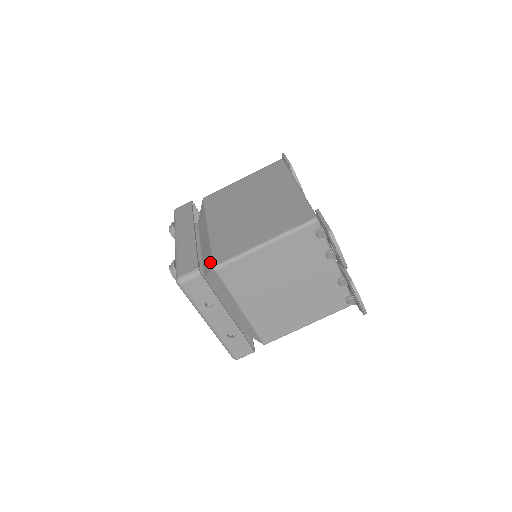
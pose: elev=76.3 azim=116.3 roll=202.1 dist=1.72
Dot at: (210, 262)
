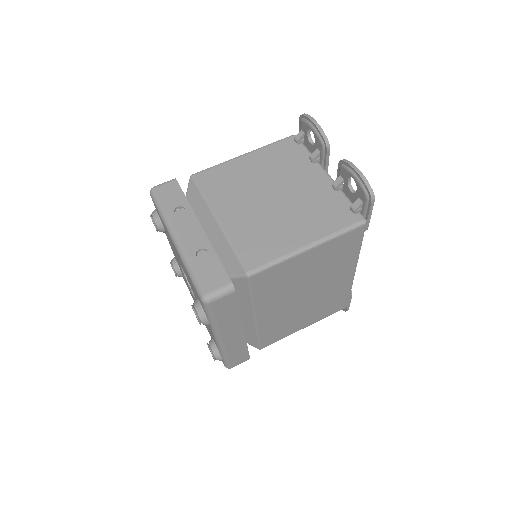
Dot at: occluded
